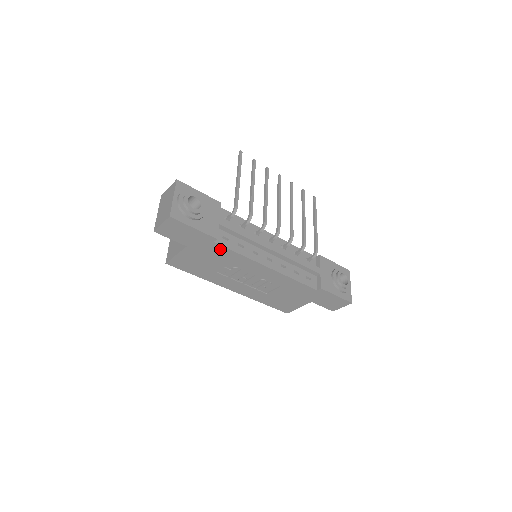
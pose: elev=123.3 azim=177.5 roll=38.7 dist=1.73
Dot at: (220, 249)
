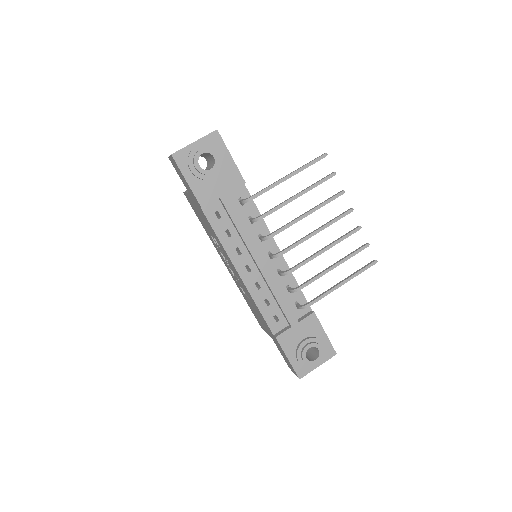
Dot at: occluded
